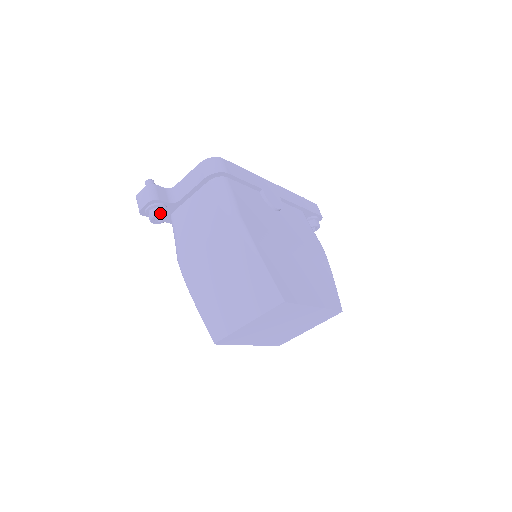
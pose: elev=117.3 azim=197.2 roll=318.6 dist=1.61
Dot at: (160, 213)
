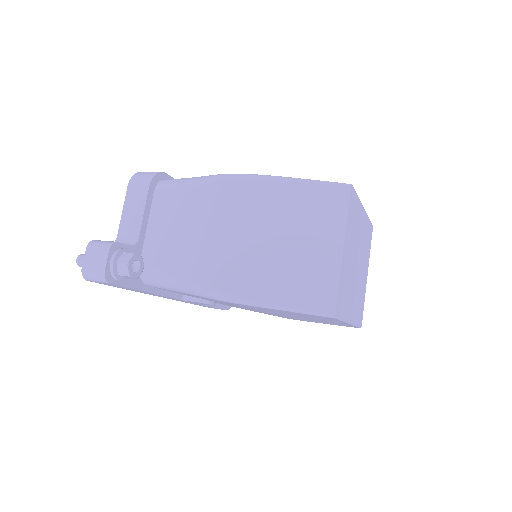
Dot at: (133, 253)
